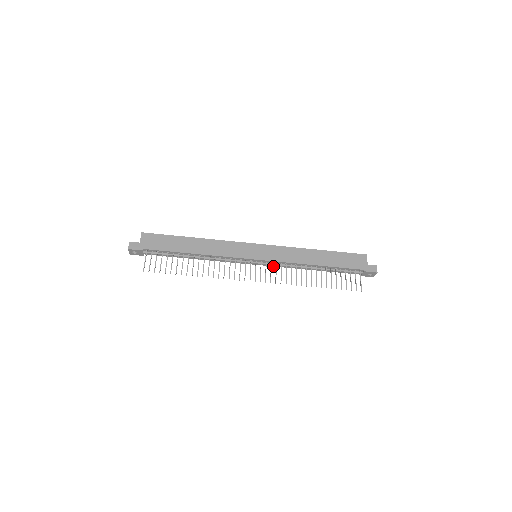
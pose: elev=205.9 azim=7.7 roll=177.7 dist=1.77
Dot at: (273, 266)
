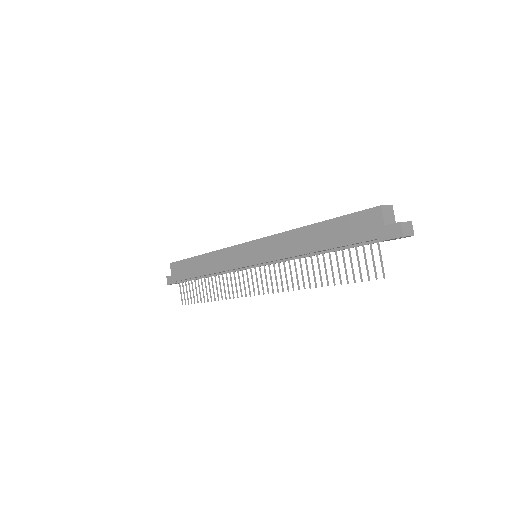
Dot at: occluded
